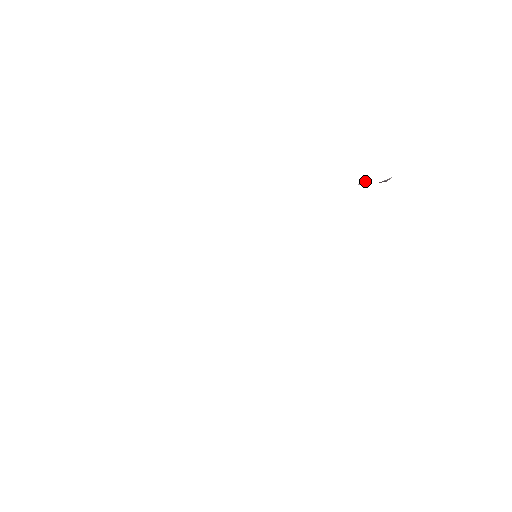
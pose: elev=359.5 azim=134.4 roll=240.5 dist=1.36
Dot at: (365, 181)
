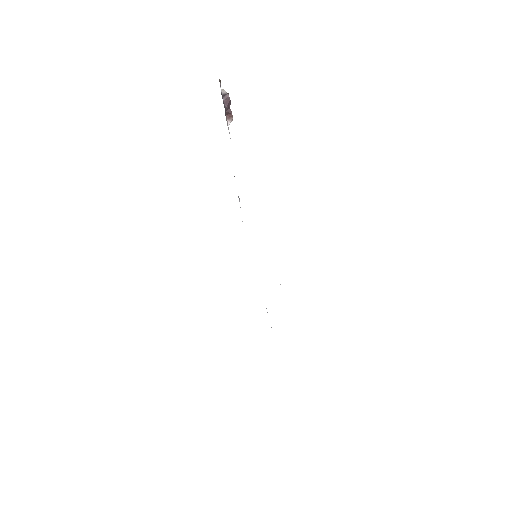
Dot at: (227, 115)
